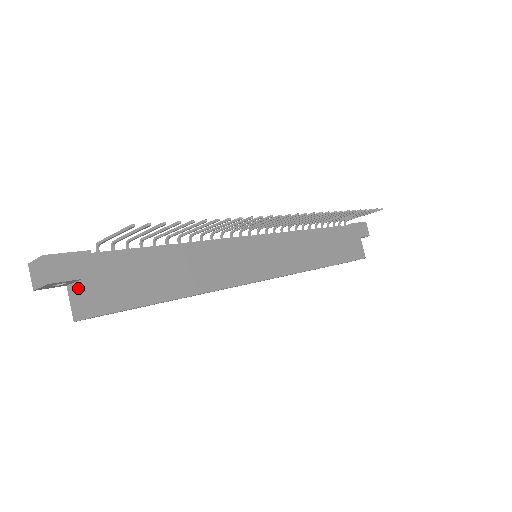
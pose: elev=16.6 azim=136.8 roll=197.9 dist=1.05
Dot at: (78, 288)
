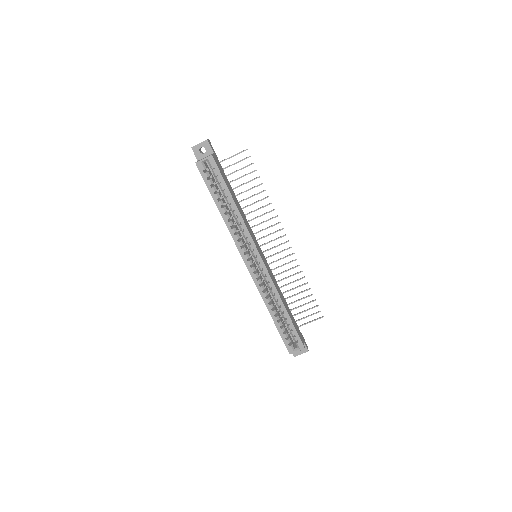
Dot at: occluded
